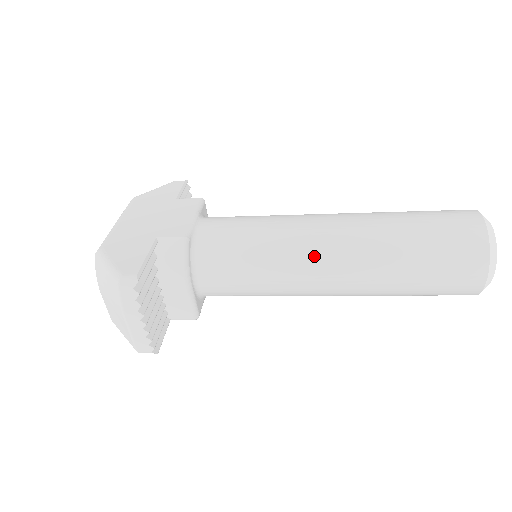
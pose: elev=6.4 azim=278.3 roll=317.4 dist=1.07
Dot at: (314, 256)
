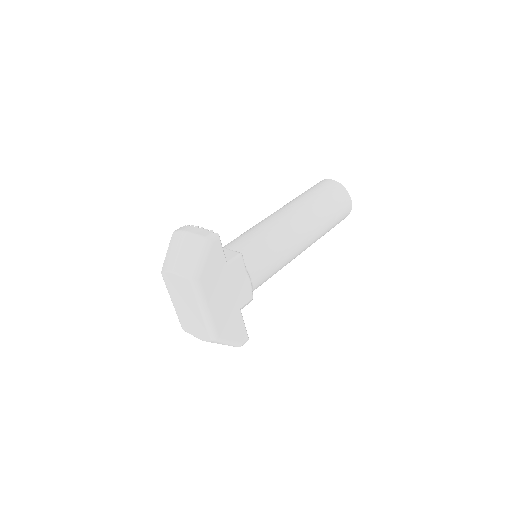
Dot at: (294, 258)
